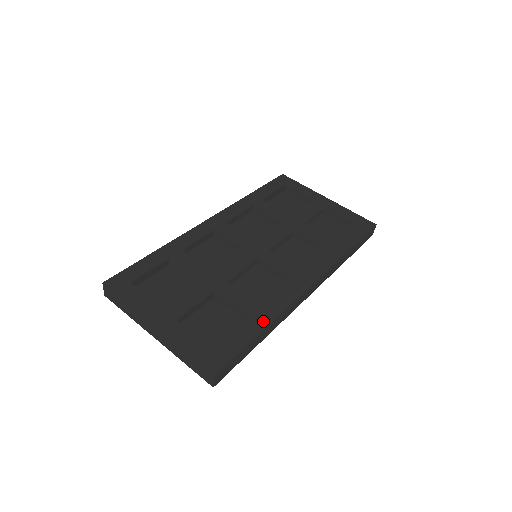
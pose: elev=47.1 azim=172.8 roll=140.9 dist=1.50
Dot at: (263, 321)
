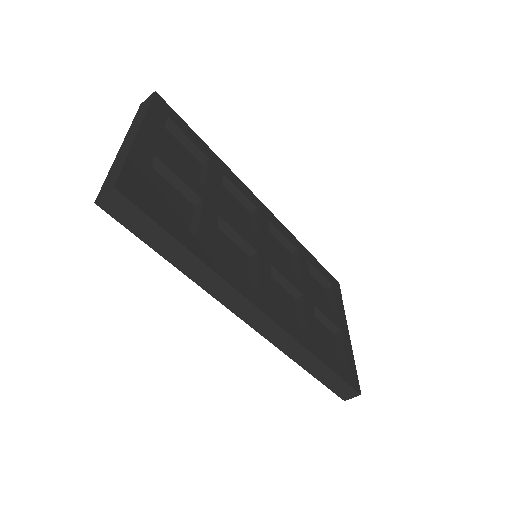
Dot at: (201, 252)
